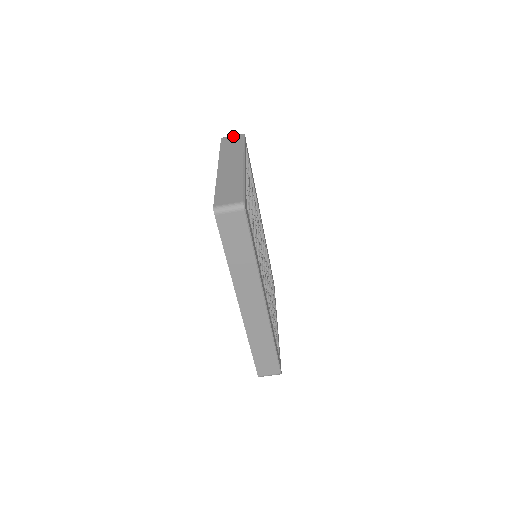
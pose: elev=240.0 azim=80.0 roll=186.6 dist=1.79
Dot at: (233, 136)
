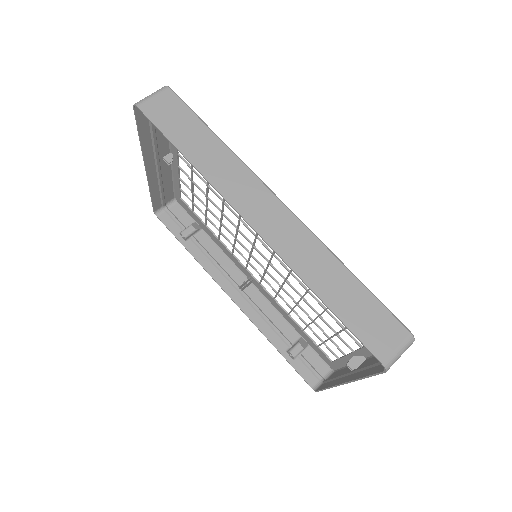
Dot at: (164, 202)
